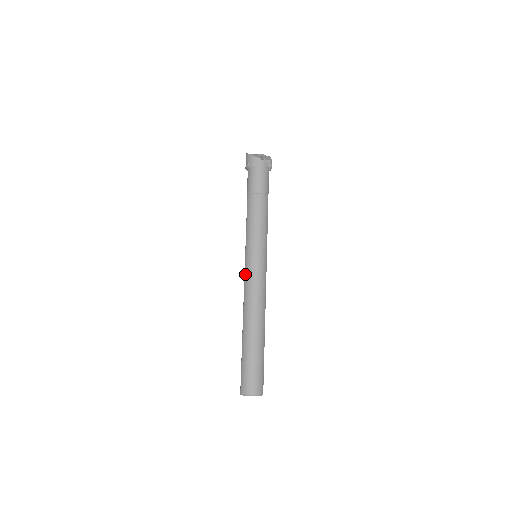
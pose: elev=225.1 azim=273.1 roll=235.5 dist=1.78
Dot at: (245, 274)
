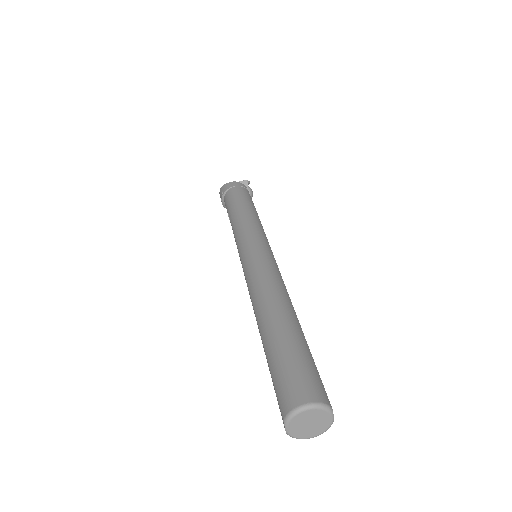
Dot at: (243, 268)
